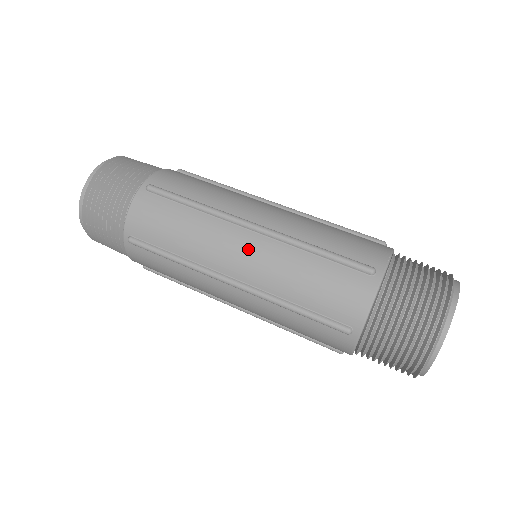
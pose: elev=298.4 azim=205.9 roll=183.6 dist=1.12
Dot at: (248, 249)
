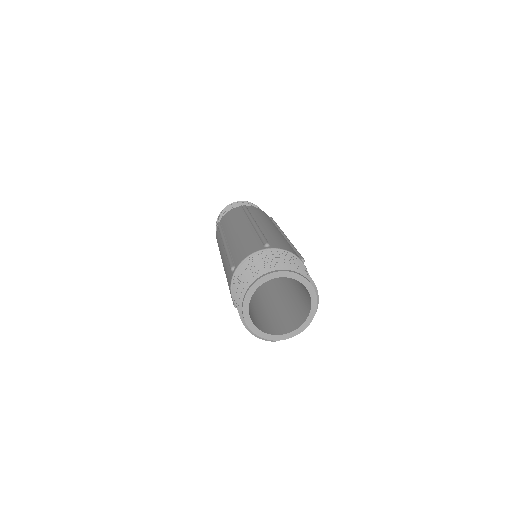
Dot at: (241, 228)
